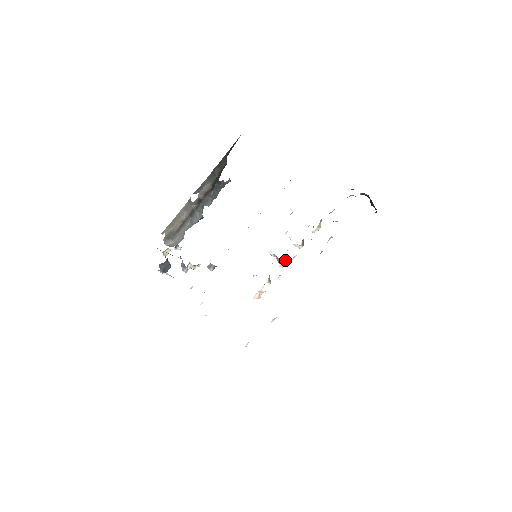
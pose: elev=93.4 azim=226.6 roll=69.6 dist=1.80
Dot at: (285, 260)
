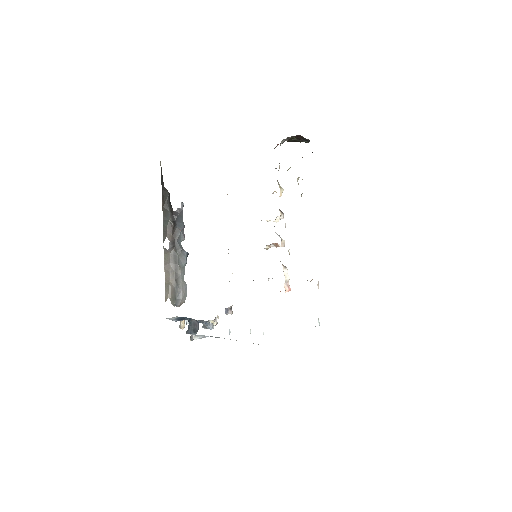
Dot at: occluded
